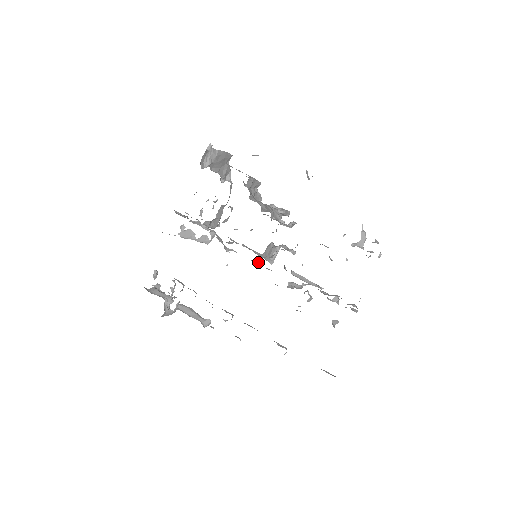
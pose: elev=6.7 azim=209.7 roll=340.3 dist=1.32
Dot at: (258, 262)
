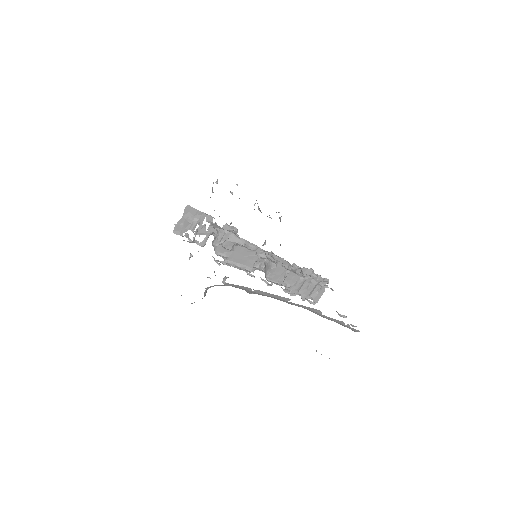
Dot at: (266, 254)
